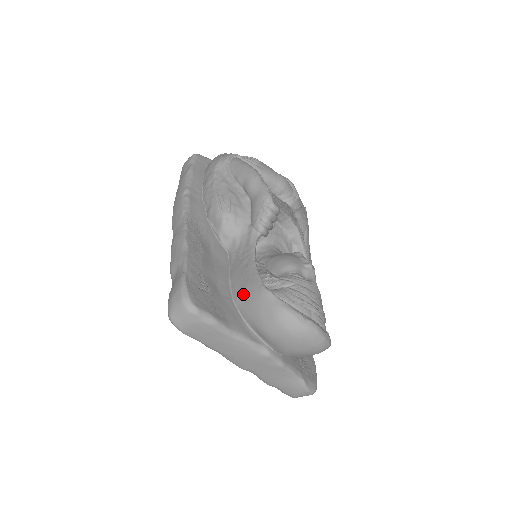
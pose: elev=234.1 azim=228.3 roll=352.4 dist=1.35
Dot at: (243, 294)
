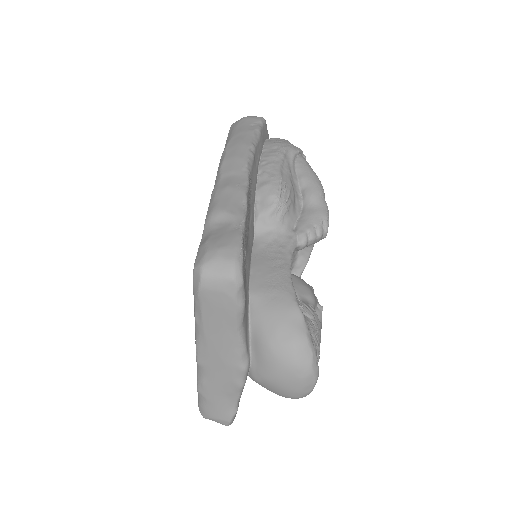
Dot at: (267, 294)
